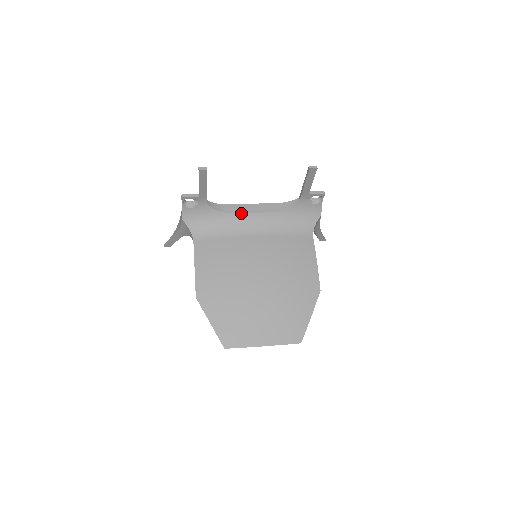
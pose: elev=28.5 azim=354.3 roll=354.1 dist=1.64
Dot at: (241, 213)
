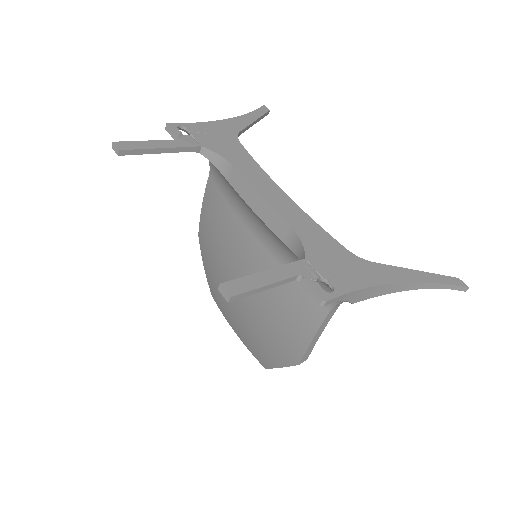
Dot at: (241, 196)
